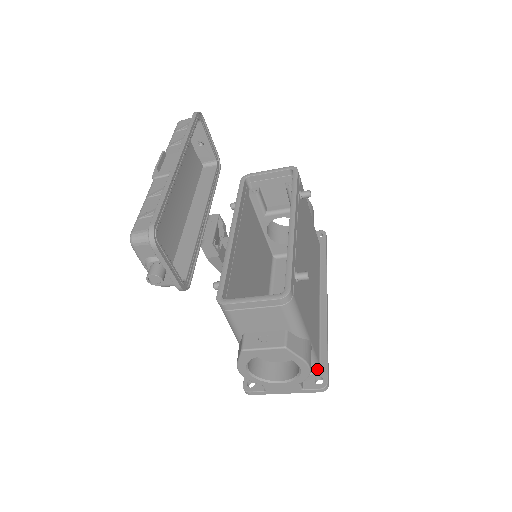
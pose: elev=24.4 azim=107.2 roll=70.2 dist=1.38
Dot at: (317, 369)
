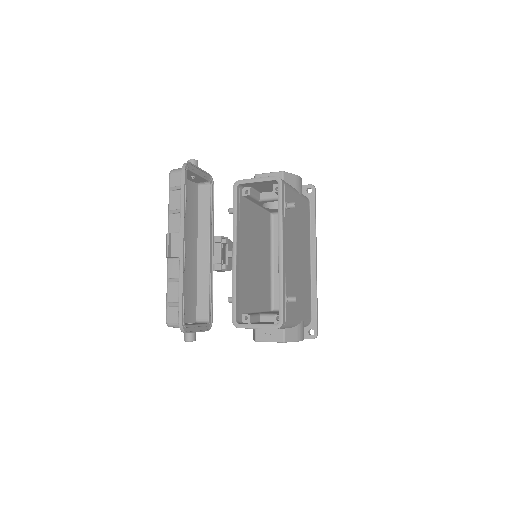
Dot at: (310, 324)
